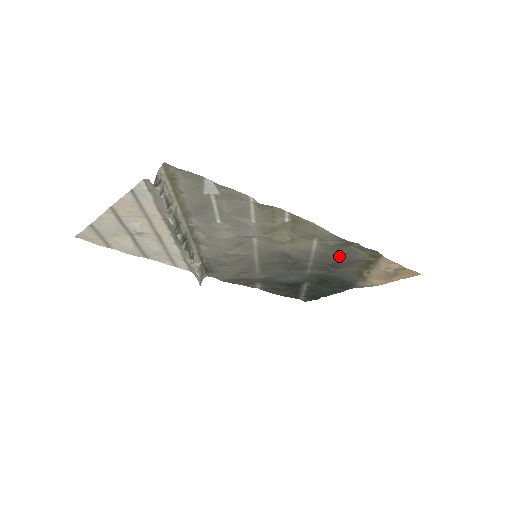
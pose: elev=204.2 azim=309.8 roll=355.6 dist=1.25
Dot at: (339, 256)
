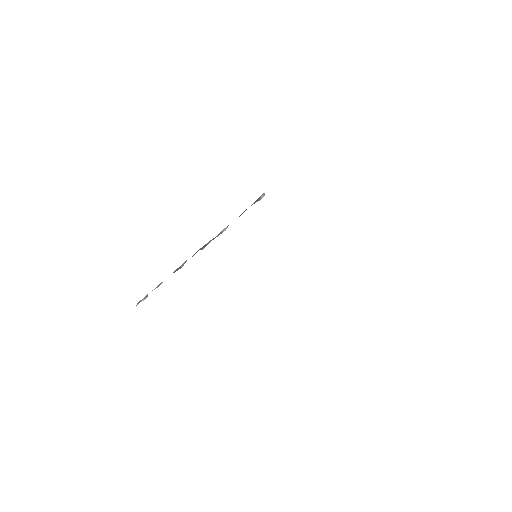
Dot at: occluded
